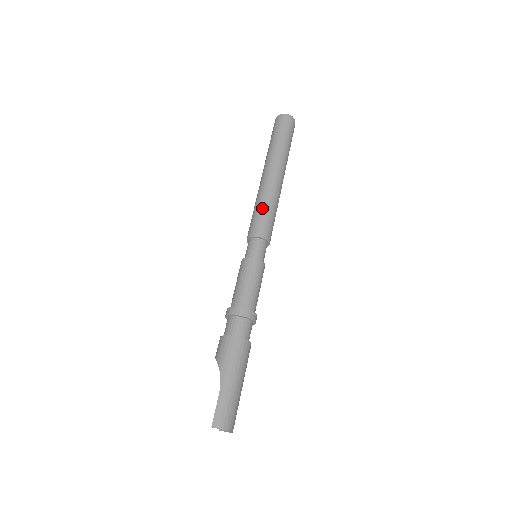
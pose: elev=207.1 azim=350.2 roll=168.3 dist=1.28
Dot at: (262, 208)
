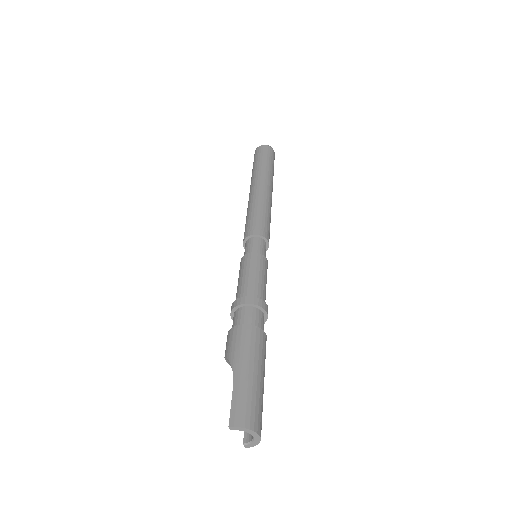
Dot at: (253, 212)
